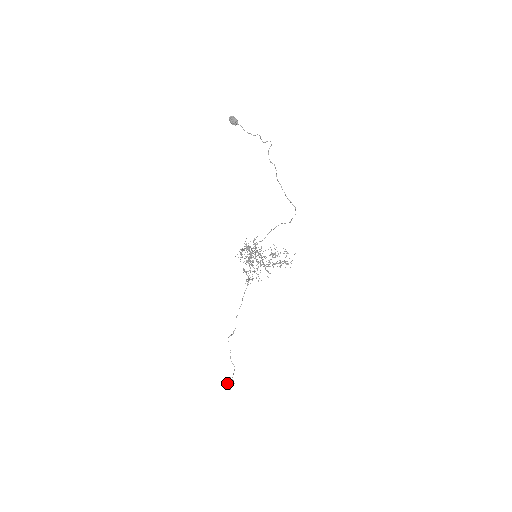
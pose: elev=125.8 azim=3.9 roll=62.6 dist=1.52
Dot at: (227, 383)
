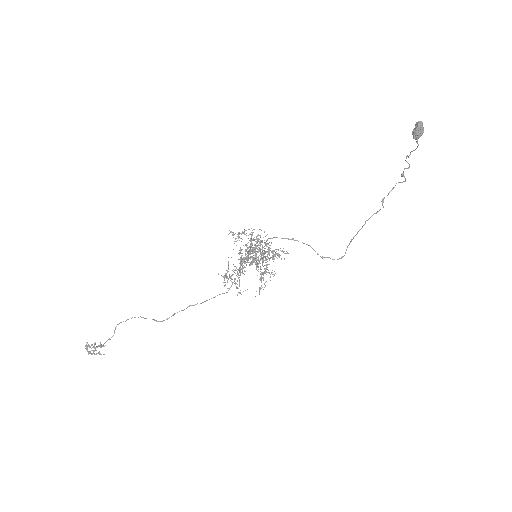
Dot at: (89, 345)
